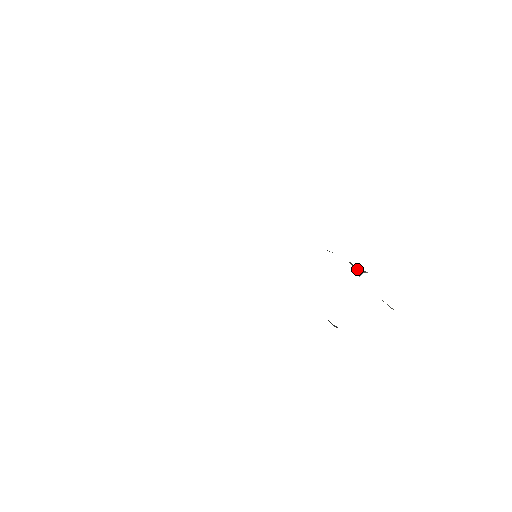
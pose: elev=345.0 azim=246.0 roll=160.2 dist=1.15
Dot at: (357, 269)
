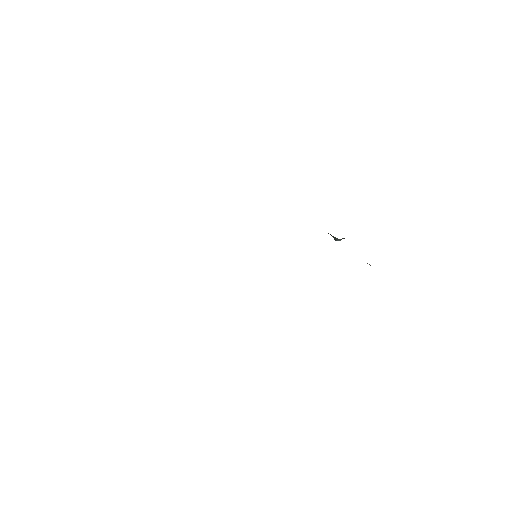
Dot at: (337, 238)
